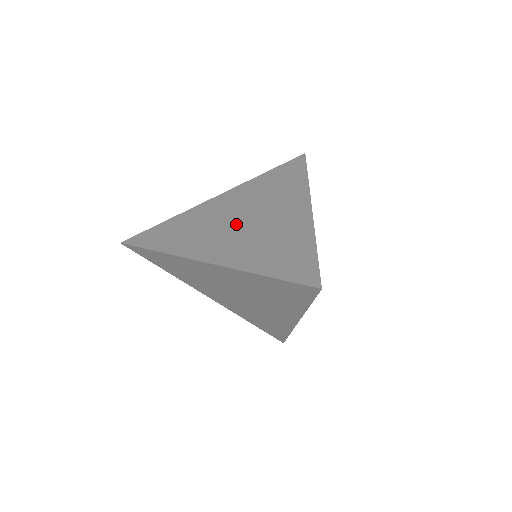
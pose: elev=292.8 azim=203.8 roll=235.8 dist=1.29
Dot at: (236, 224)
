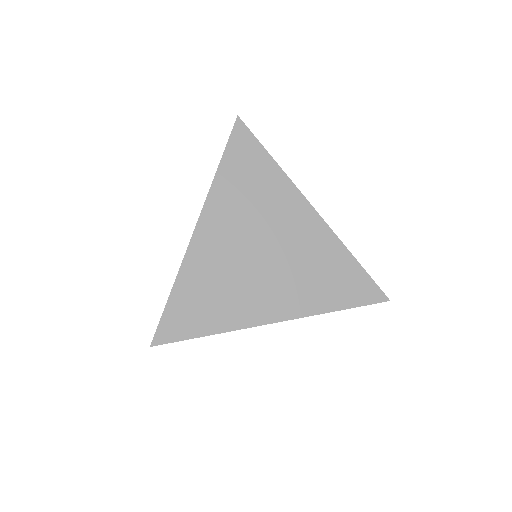
Dot at: (260, 263)
